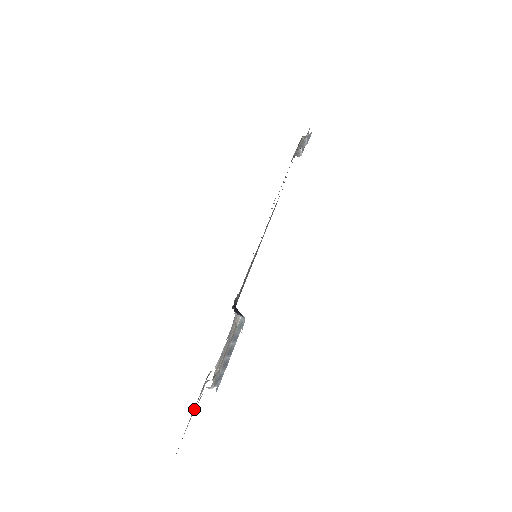
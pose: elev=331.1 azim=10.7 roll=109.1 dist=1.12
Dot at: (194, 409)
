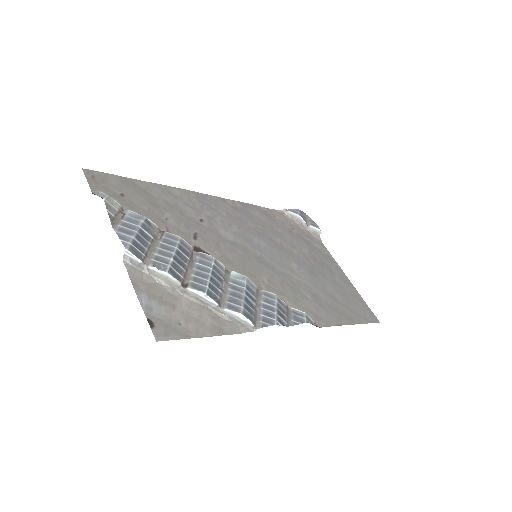
Dot at: (151, 294)
